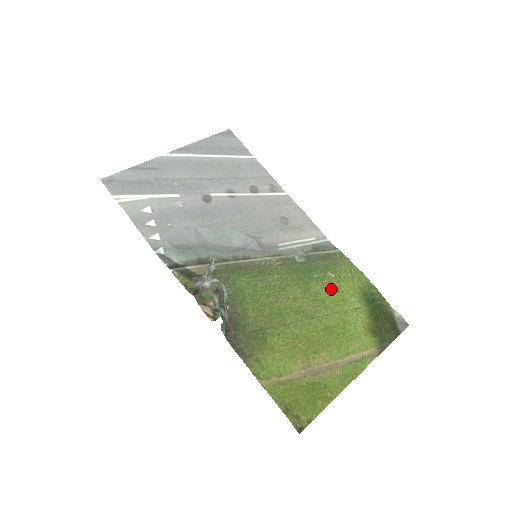
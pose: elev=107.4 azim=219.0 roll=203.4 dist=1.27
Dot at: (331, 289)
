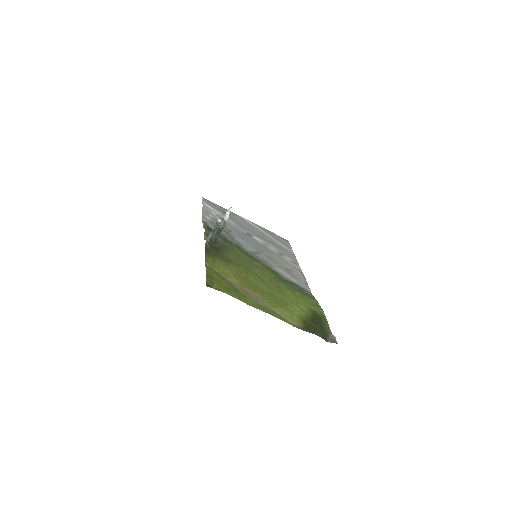
Dot at: (292, 293)
